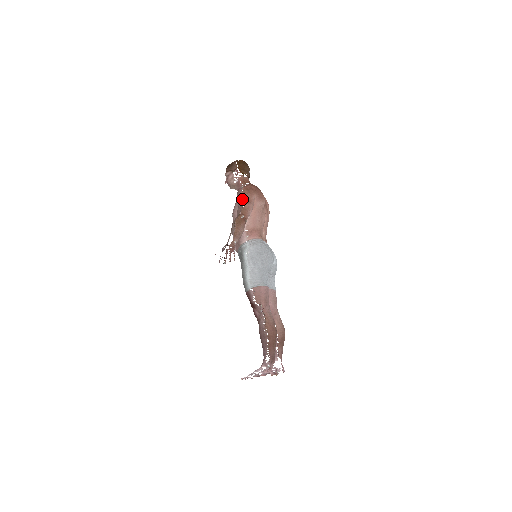
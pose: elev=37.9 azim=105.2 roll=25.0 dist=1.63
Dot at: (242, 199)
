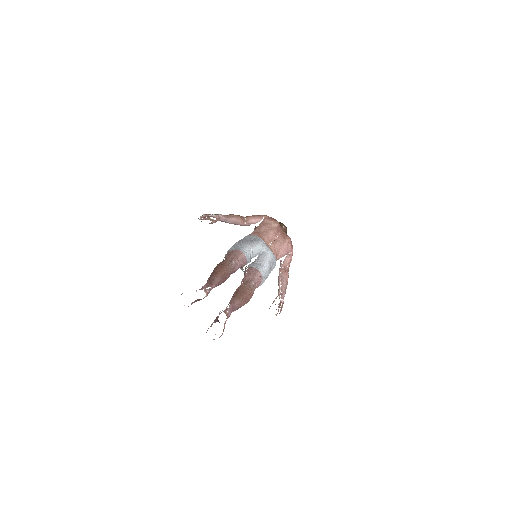
Dot at: occluded
